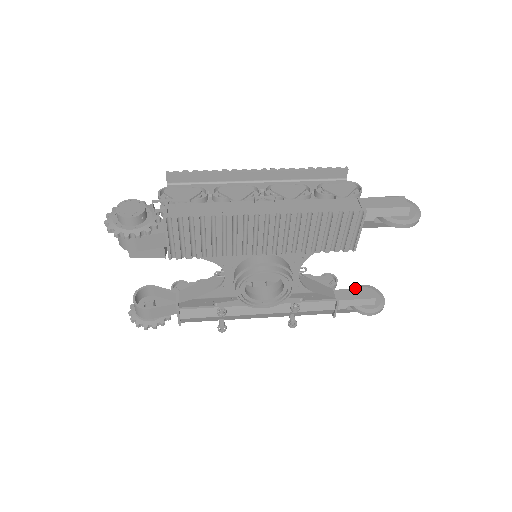
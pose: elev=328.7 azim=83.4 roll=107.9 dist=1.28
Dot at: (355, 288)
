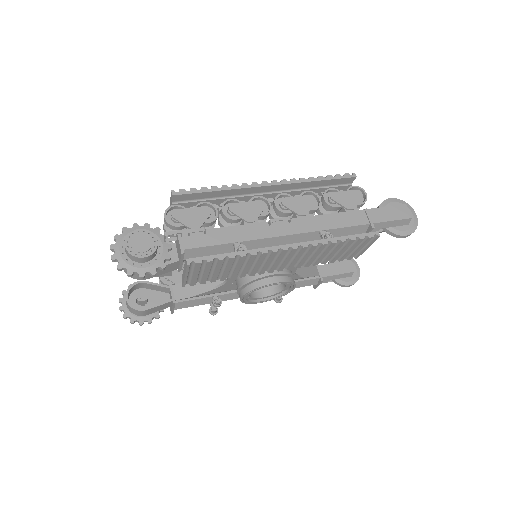
Dot at: occluded
